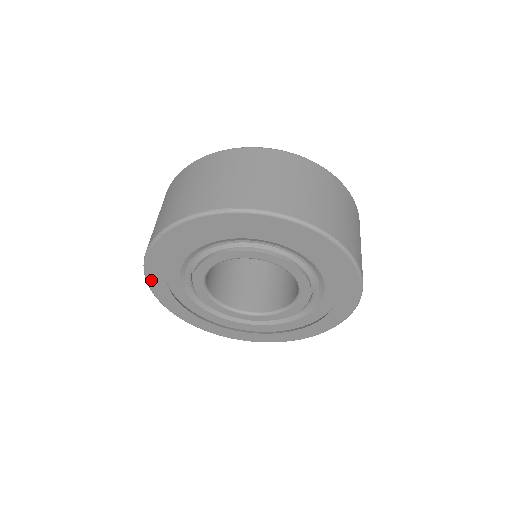
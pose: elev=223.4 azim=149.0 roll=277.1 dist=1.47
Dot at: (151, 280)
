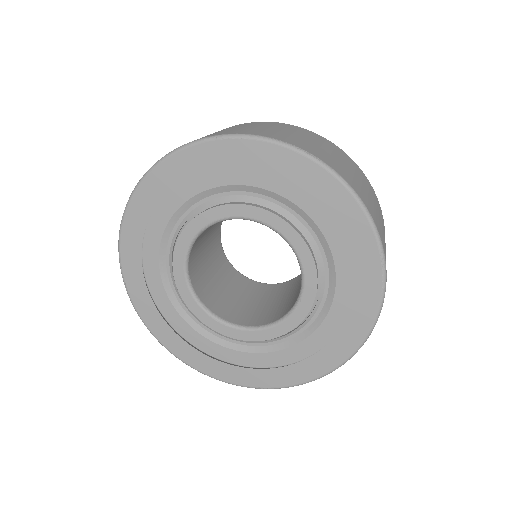
Dot at: (143, 189)
